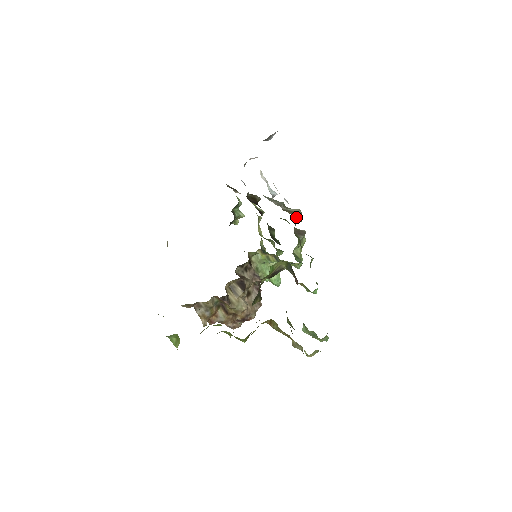
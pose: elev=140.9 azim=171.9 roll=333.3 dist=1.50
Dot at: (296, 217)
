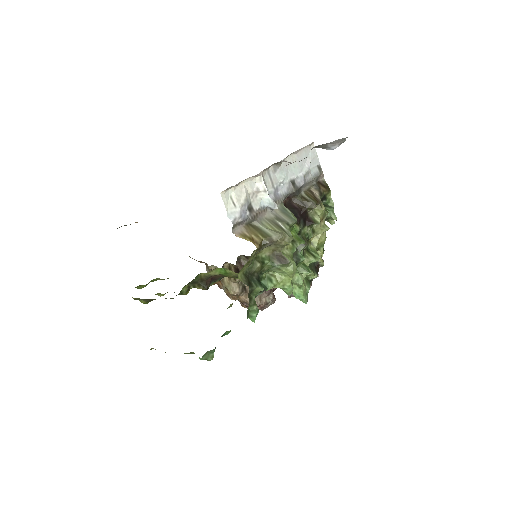
Dot at: (241, 237)
